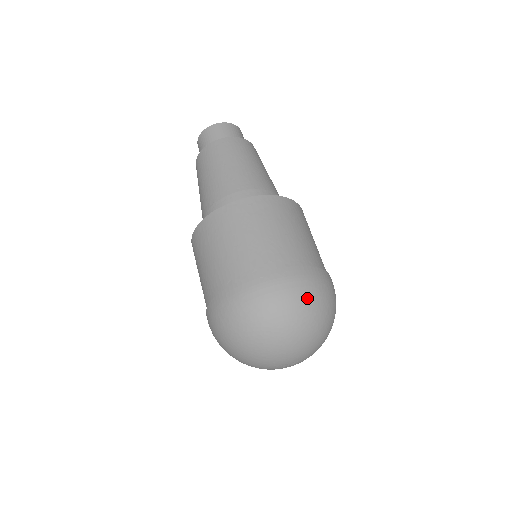
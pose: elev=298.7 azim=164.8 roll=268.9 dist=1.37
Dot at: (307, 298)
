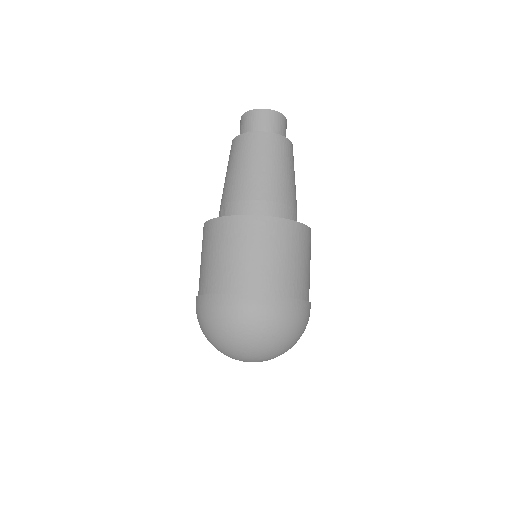
Dot at: (303, 329)
